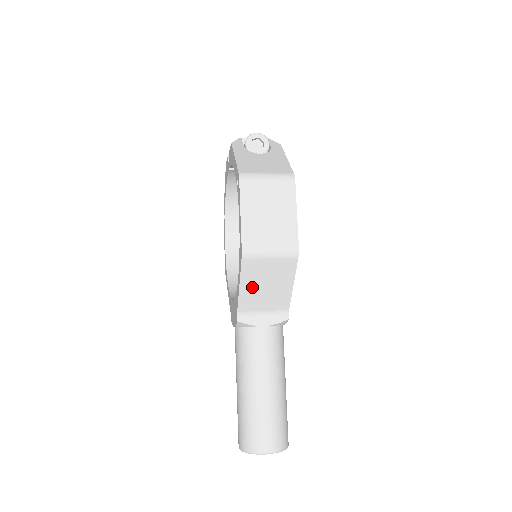
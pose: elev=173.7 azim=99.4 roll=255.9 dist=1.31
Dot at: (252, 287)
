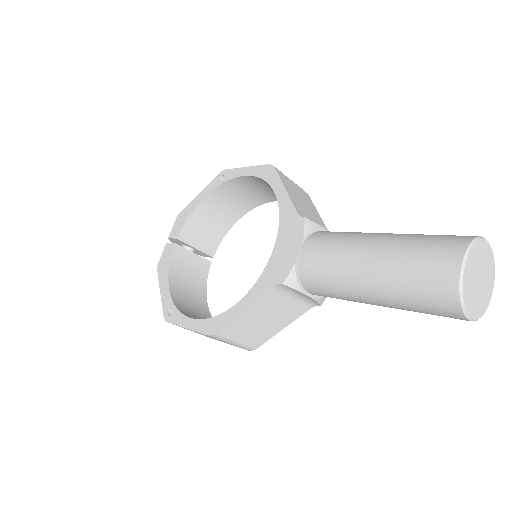
Dot at: (294, 196)
